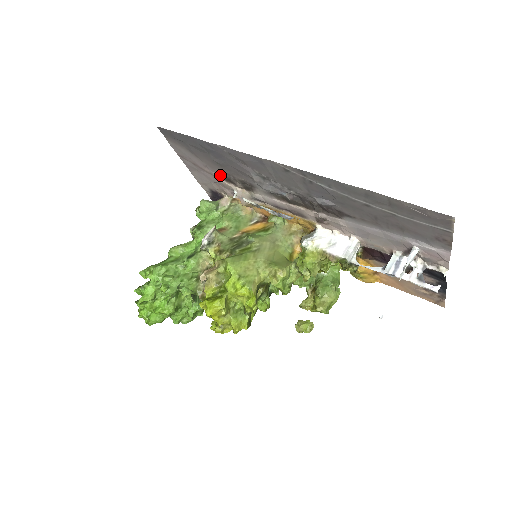
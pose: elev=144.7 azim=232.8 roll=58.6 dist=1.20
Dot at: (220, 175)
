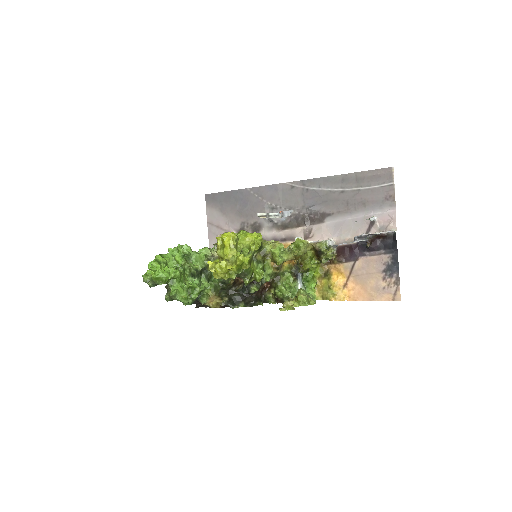
Dot at: (236, 229)
